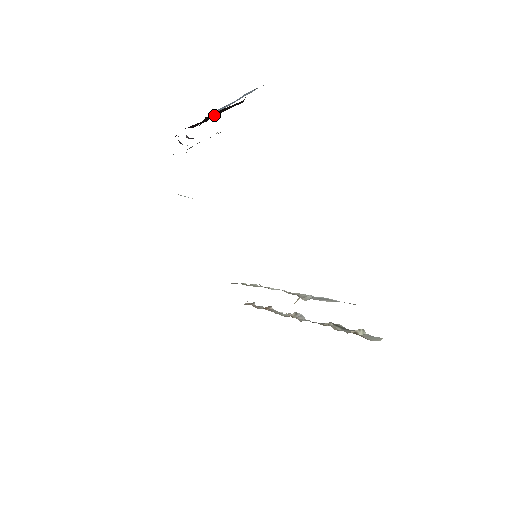
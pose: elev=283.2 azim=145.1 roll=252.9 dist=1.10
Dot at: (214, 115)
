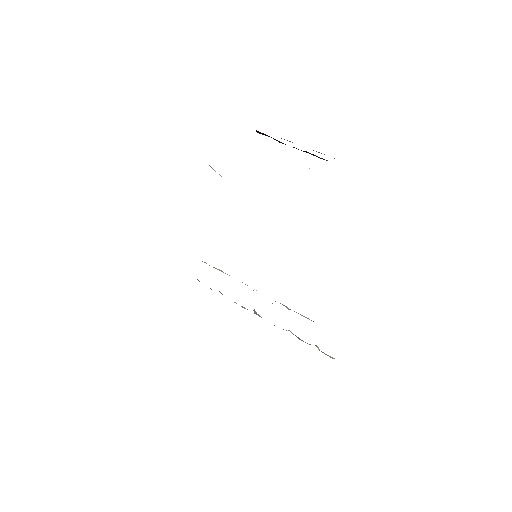
Dot at: occluded
